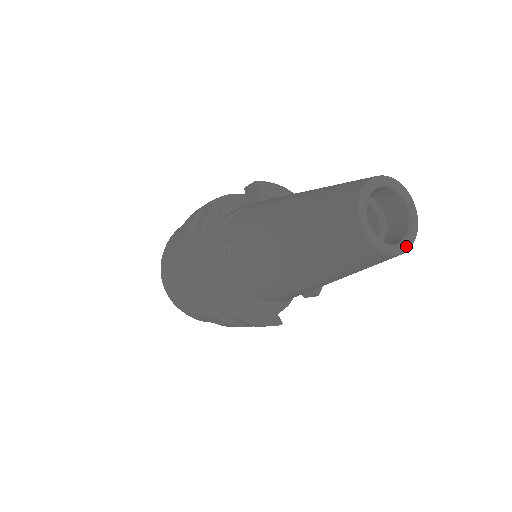
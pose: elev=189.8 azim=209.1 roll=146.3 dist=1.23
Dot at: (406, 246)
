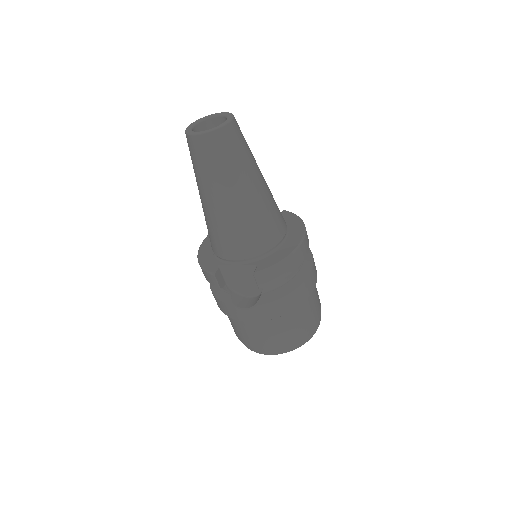
Dot at: (201, 132)
